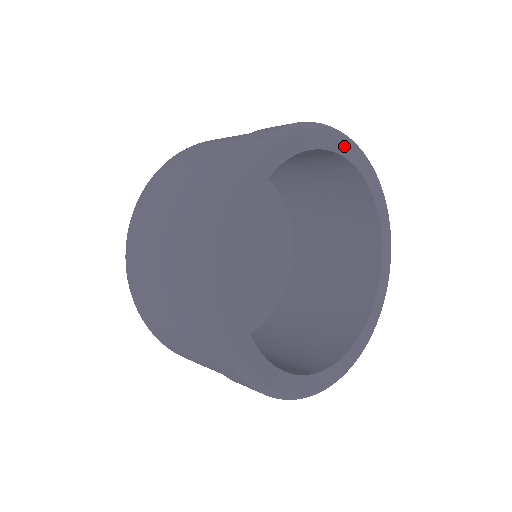
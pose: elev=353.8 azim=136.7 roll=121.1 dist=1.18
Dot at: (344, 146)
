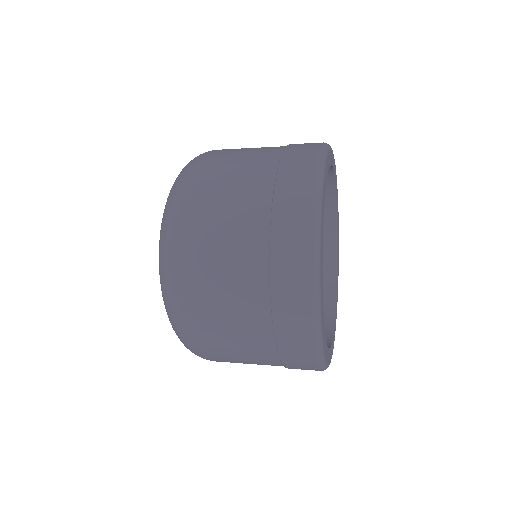
Dot at: (338, 215)
